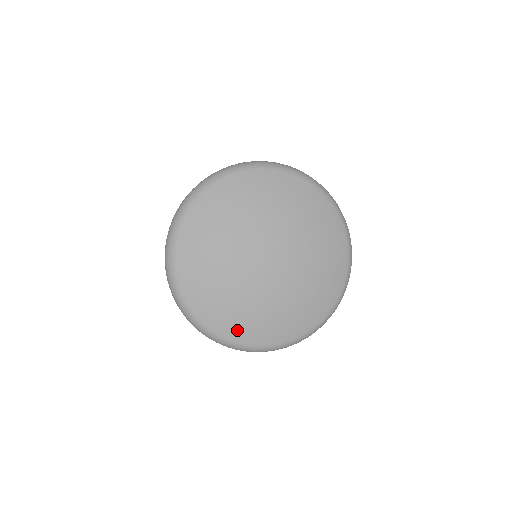
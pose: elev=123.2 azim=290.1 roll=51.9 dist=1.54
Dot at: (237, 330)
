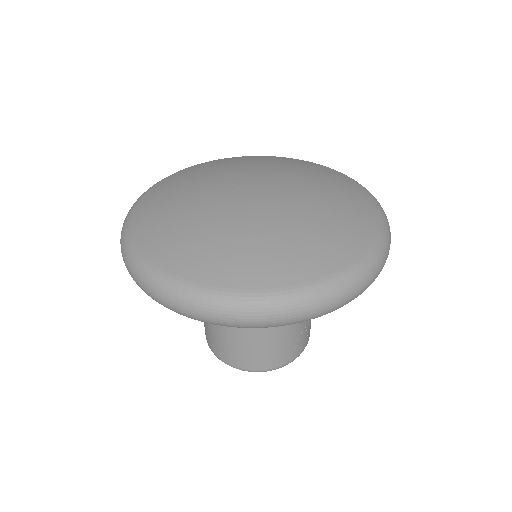
Dot at: (160, 242)
